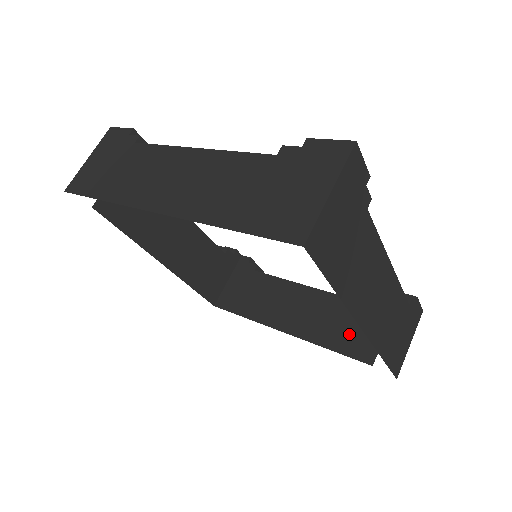
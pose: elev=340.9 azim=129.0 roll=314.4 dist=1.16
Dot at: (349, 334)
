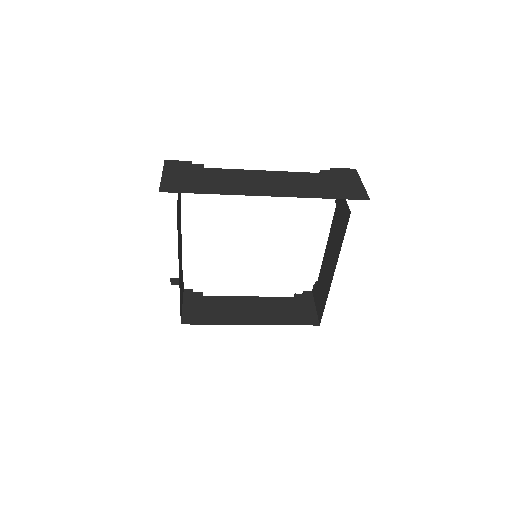
Dot at: (296, 314)
